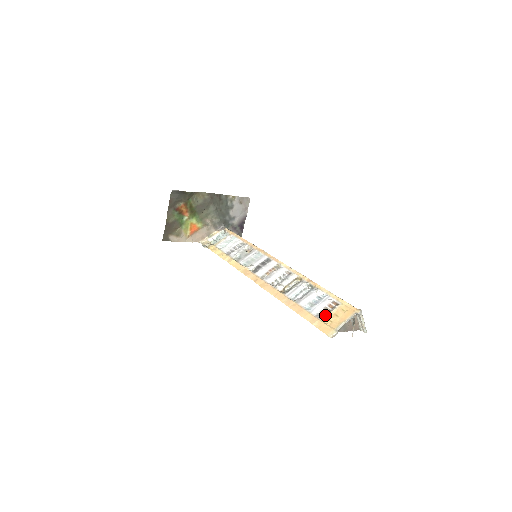
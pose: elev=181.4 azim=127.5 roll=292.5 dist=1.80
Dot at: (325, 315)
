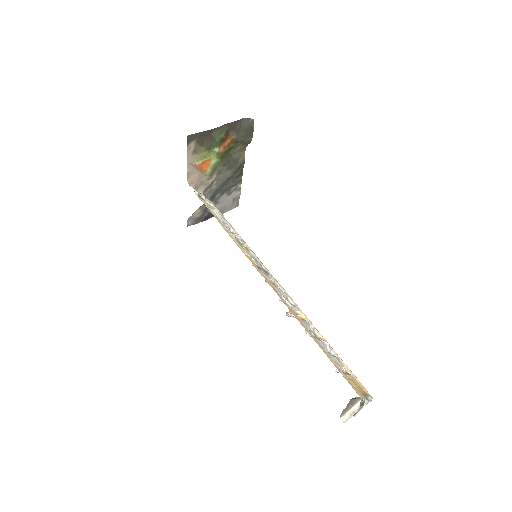
Dot at: occluded
